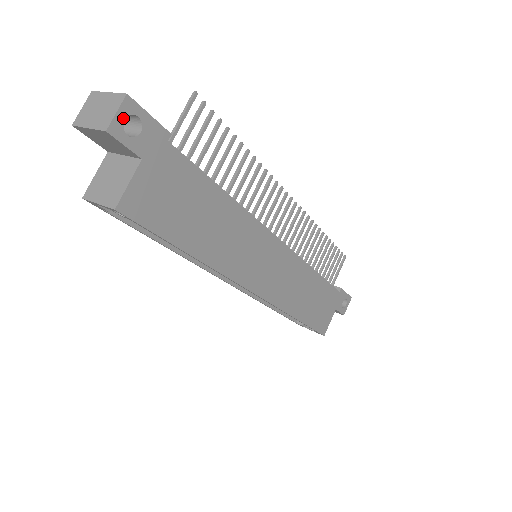
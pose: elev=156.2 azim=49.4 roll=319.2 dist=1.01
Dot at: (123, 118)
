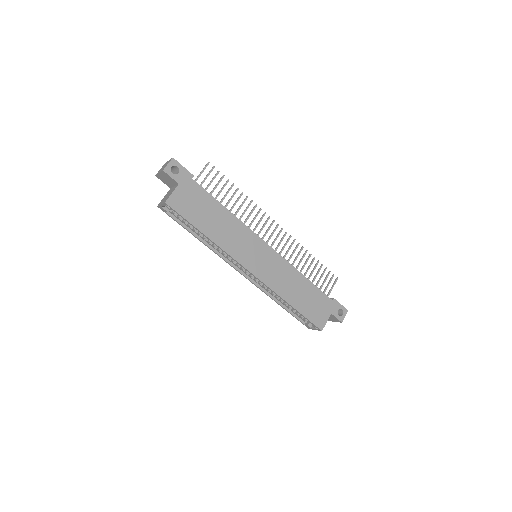
Dot at: (171, 166)
